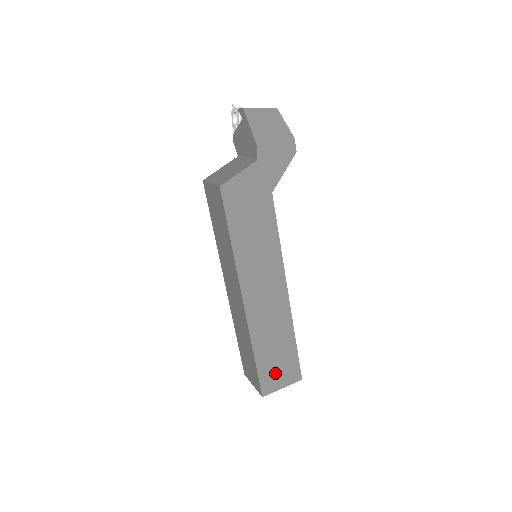
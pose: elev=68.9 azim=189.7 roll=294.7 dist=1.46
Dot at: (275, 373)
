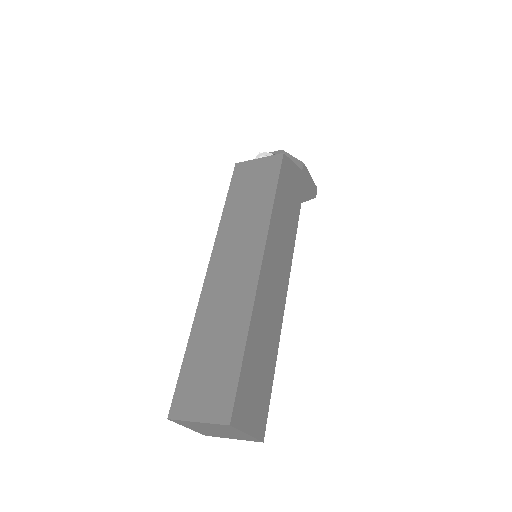
Dot at: (250, 398)
